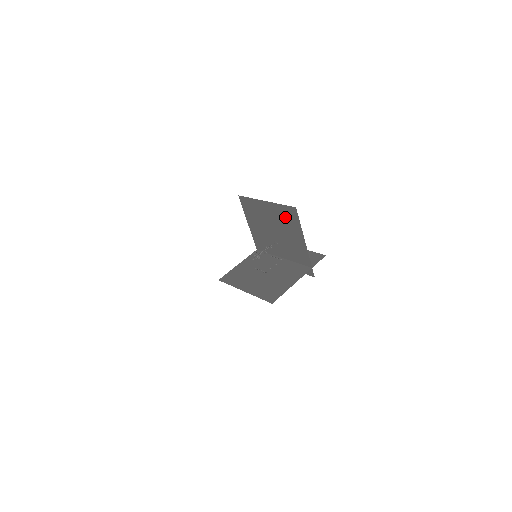
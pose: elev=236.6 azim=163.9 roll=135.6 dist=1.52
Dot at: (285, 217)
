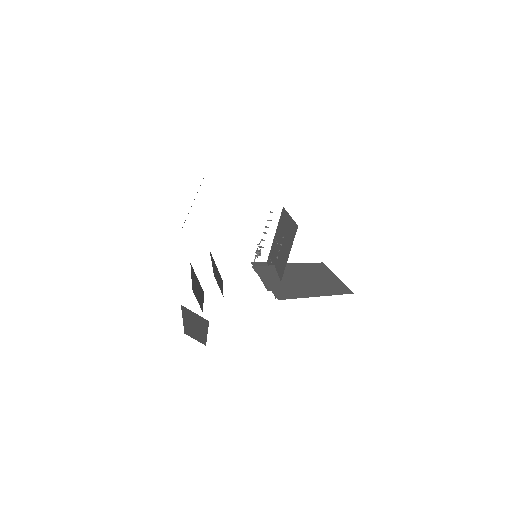
Dot at: occluded
